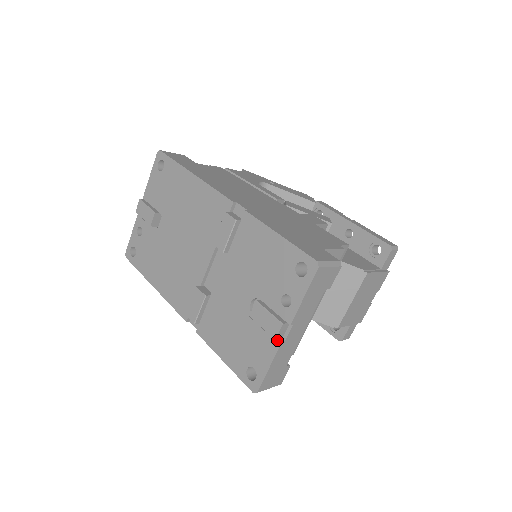
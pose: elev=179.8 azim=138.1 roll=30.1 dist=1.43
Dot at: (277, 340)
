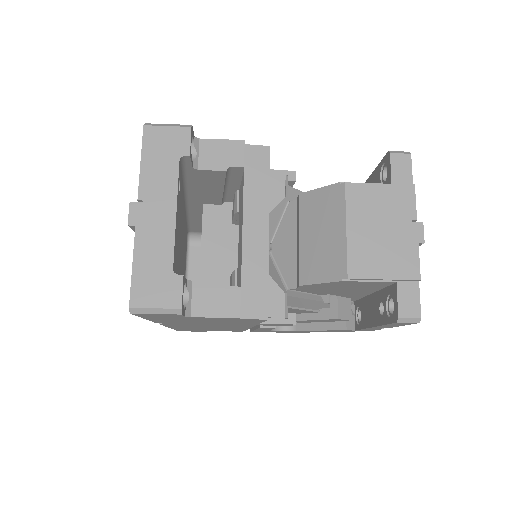
Dot at: (137, 229)
